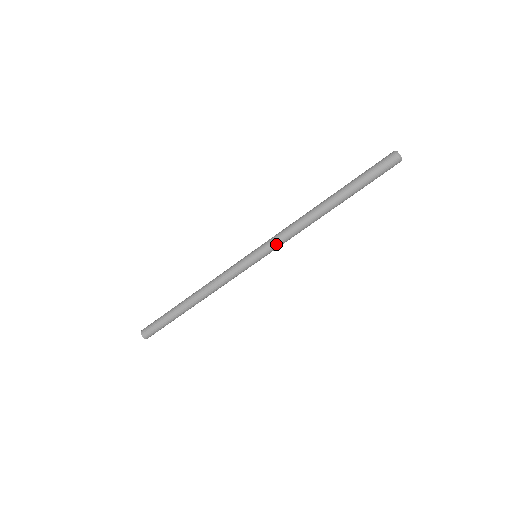
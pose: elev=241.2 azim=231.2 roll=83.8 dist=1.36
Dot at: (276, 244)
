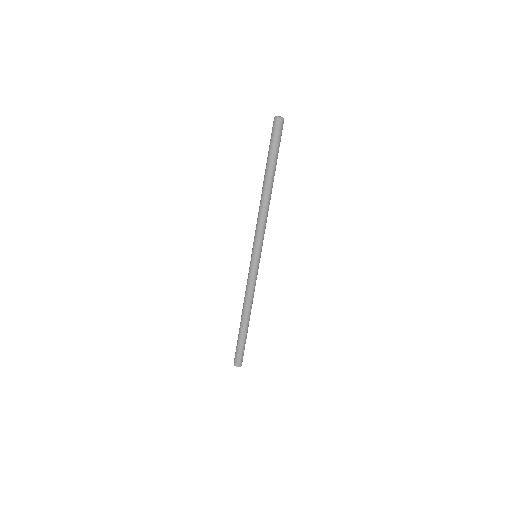
Dot at: (255, 237)
